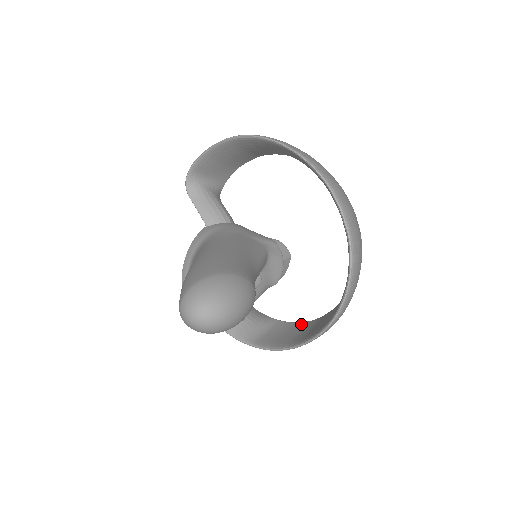
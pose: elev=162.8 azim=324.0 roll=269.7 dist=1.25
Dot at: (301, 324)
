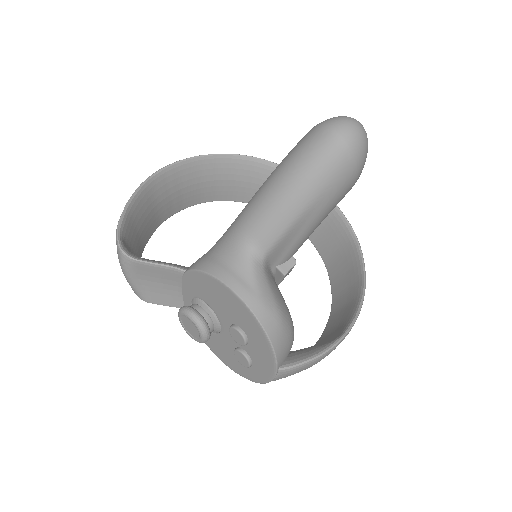
Dot at: (330, 319)
